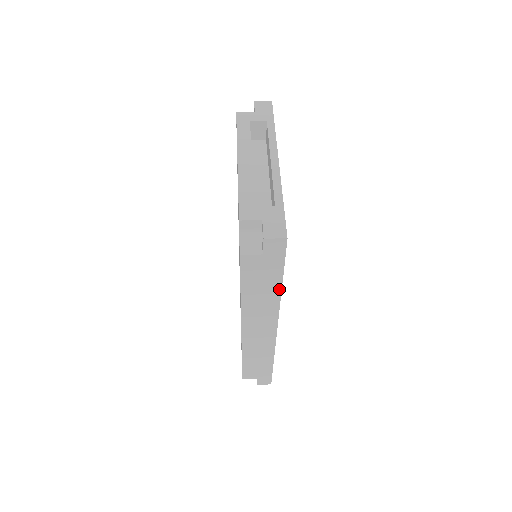
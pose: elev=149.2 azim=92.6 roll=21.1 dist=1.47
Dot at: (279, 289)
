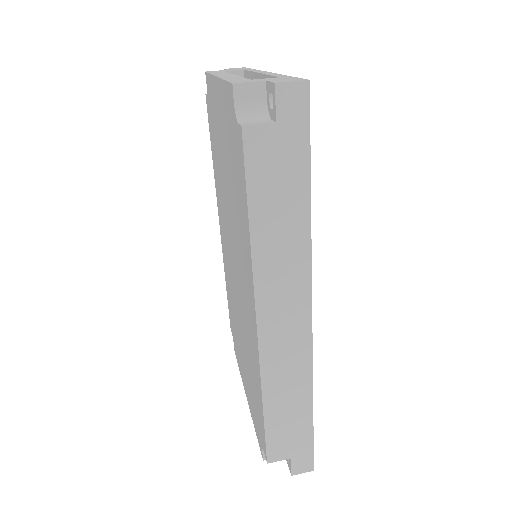
Dot at: (307, 211)
